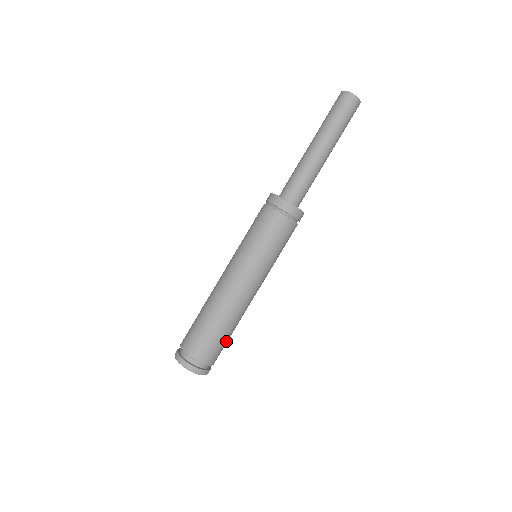
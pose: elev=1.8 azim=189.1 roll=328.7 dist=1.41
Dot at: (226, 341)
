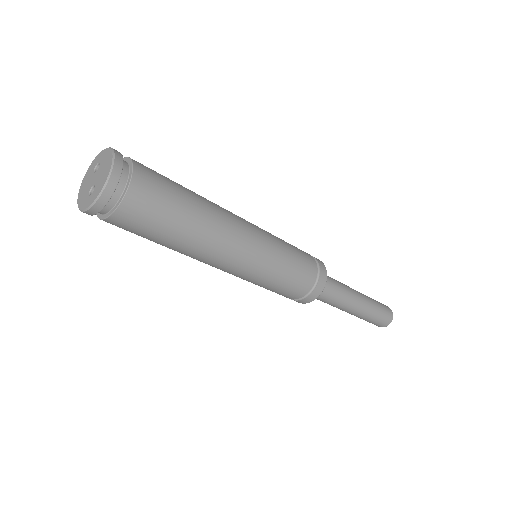
Dot at: (156, 232)
